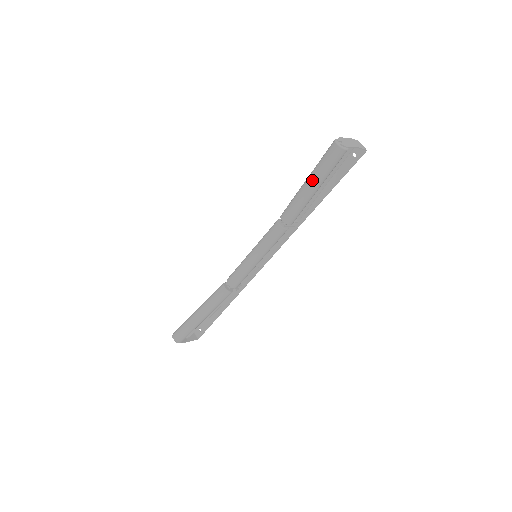
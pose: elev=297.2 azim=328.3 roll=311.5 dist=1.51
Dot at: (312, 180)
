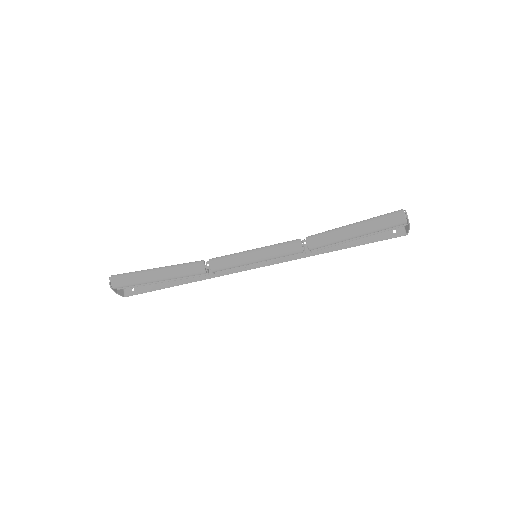
Dot at: (362, 226)
